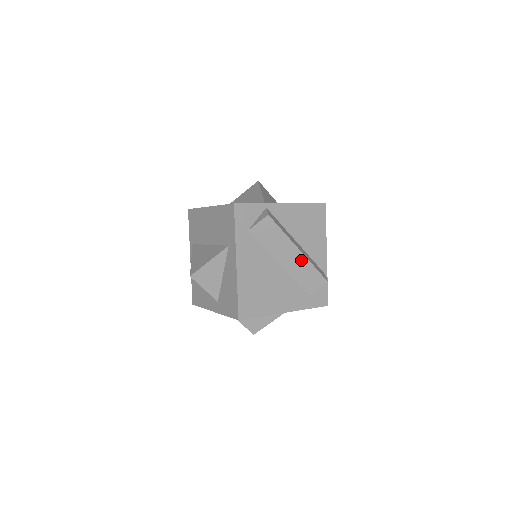
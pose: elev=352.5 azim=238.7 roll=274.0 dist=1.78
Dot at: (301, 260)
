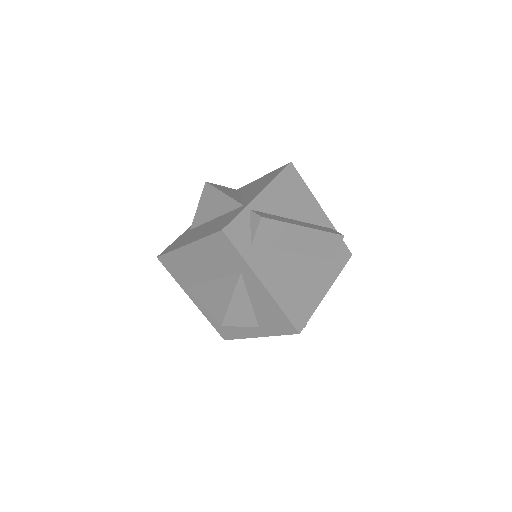
Dot at: (312, 235)
